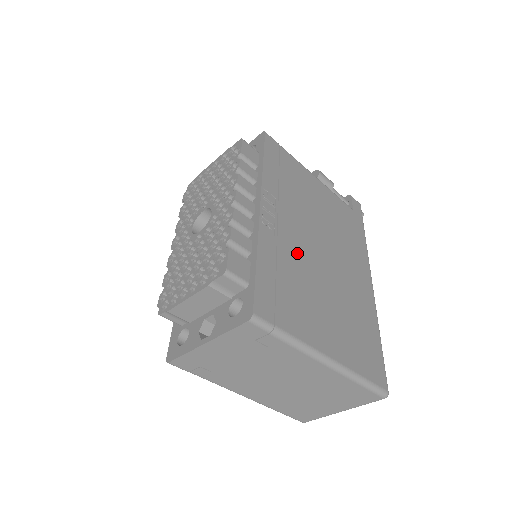
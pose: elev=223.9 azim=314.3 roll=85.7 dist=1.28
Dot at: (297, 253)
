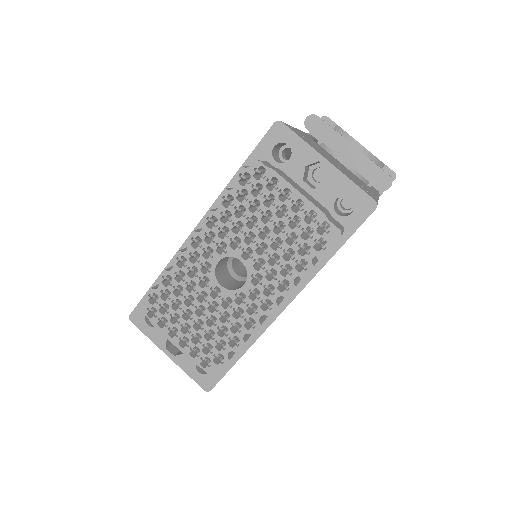
Dot at: occluded
